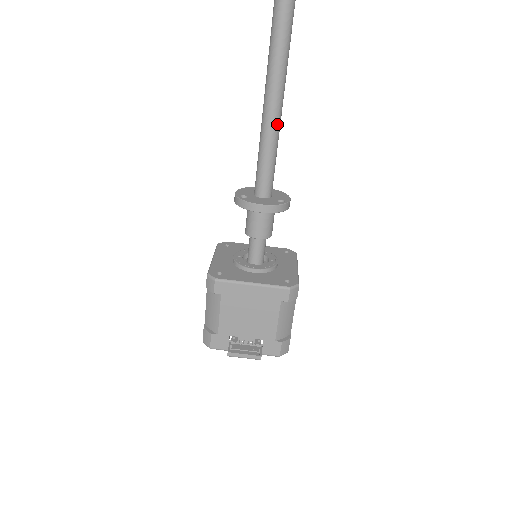
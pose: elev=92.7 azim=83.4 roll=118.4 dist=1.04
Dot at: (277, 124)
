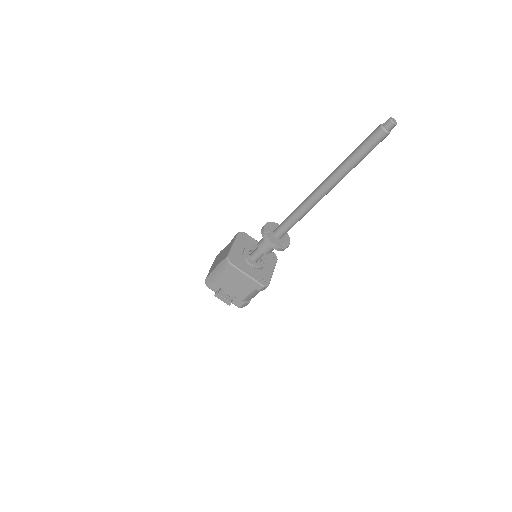
Dot at: (305, 214)
